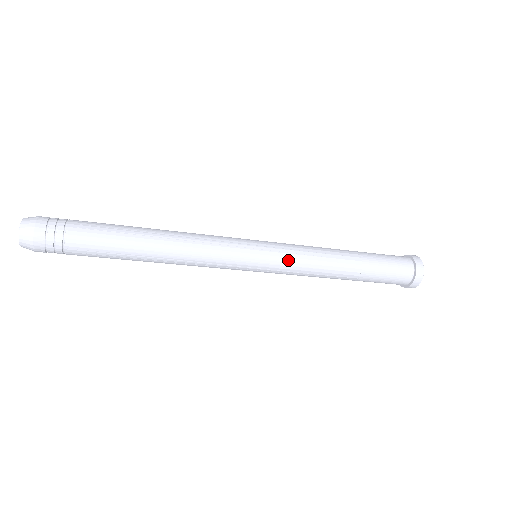
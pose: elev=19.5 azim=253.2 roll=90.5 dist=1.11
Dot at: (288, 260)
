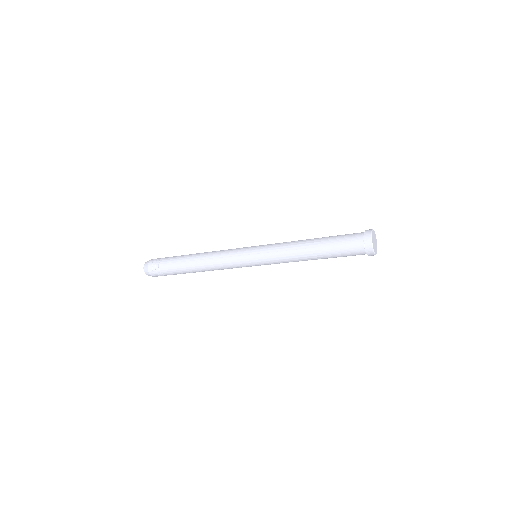
Dot at: (270, 260)
